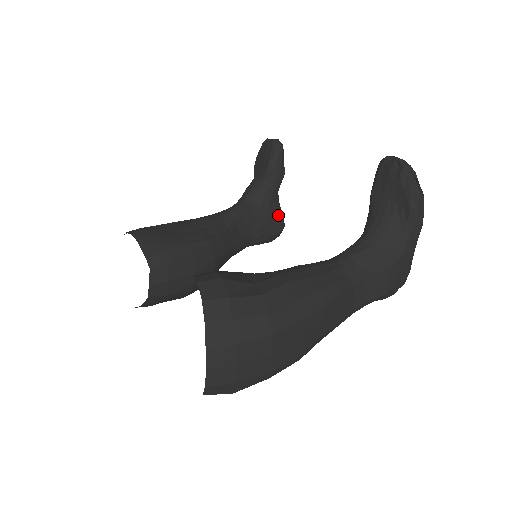
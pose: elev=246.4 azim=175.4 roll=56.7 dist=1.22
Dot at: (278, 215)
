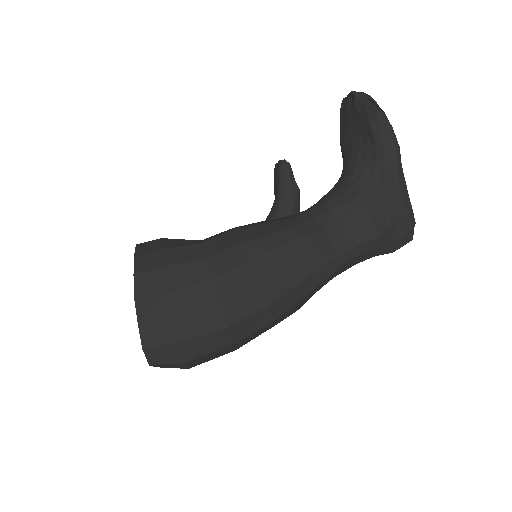
Dot at: occluded
